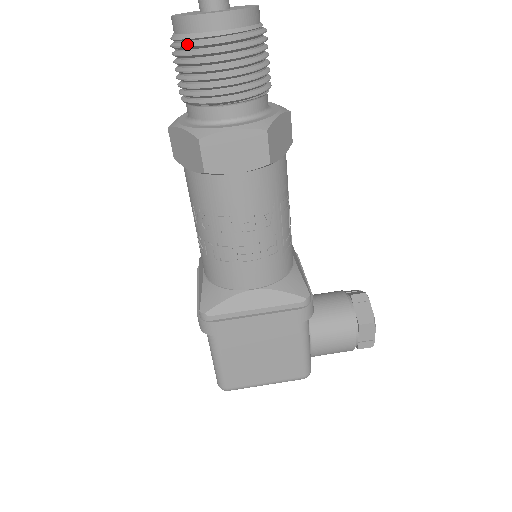
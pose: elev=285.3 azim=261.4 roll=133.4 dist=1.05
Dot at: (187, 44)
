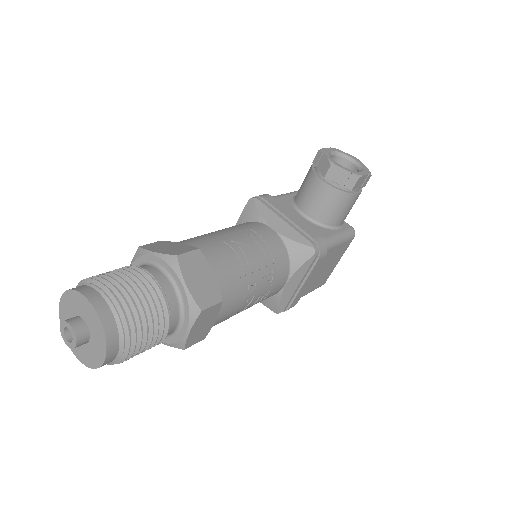
Dot at: (115, 363)
